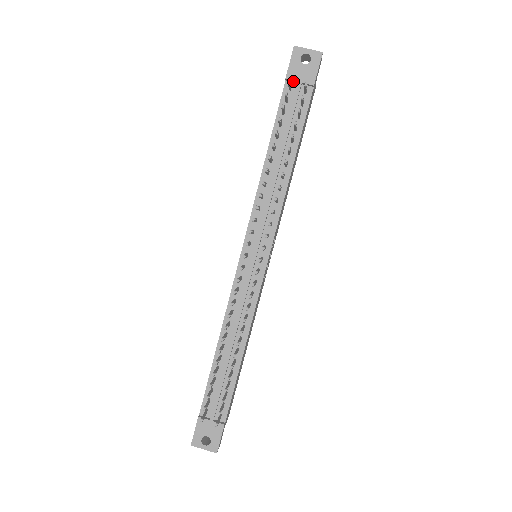
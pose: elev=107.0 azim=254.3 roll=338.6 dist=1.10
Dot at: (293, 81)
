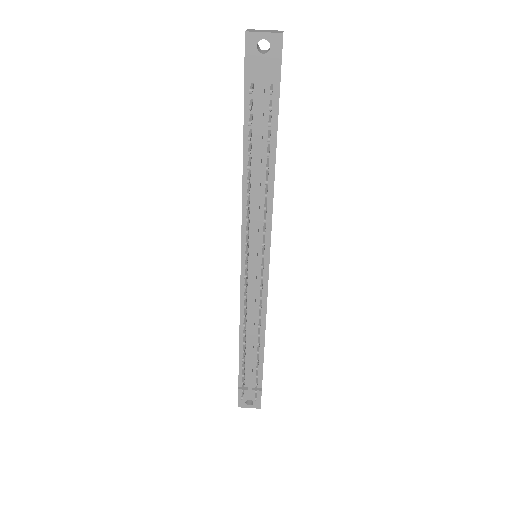
Dot at: (254, 77)
